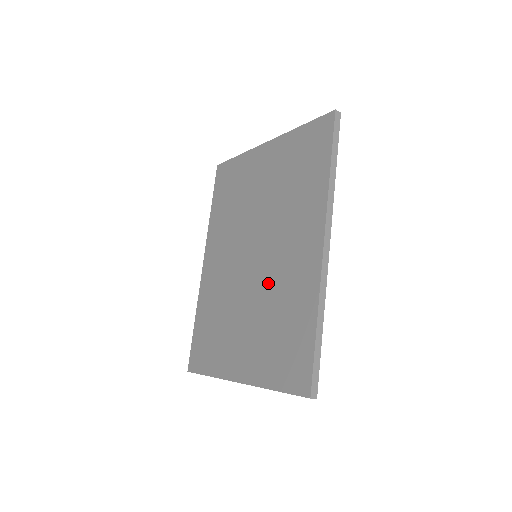
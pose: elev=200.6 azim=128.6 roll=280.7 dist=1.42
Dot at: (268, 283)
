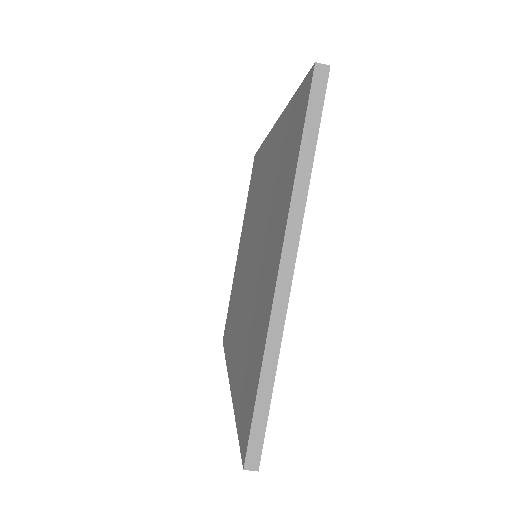
Dot at: (262, 215)
